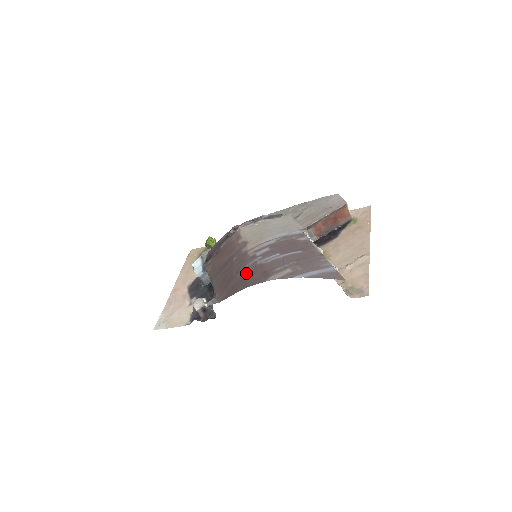
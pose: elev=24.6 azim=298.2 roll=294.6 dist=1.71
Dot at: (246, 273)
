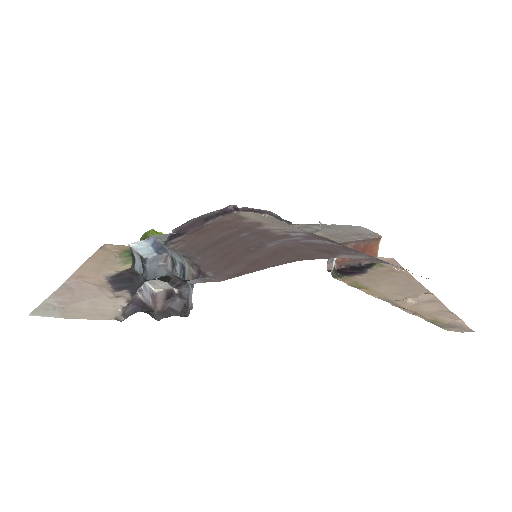
Dot at: (282, 247)
